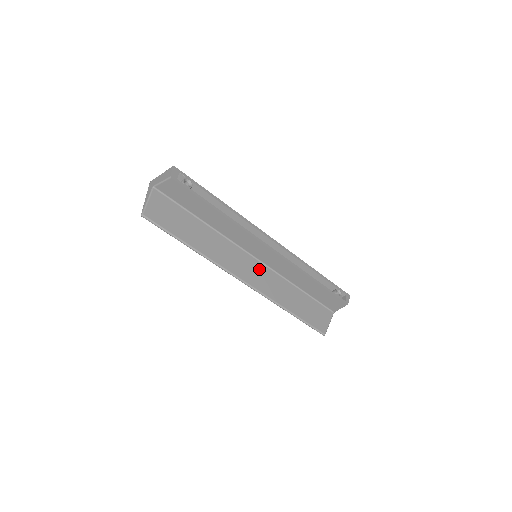
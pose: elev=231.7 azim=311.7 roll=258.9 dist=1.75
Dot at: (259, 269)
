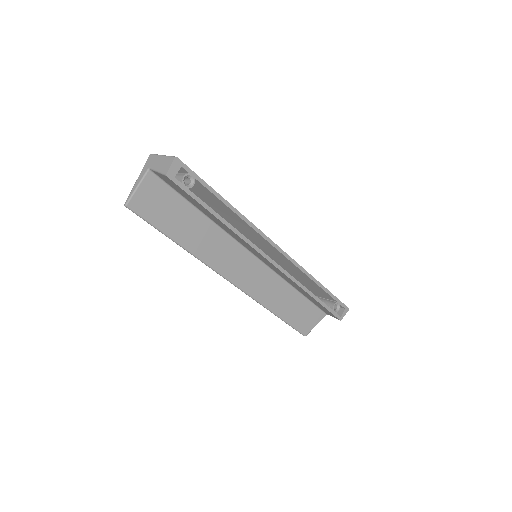
Dot at: (255, 268)
